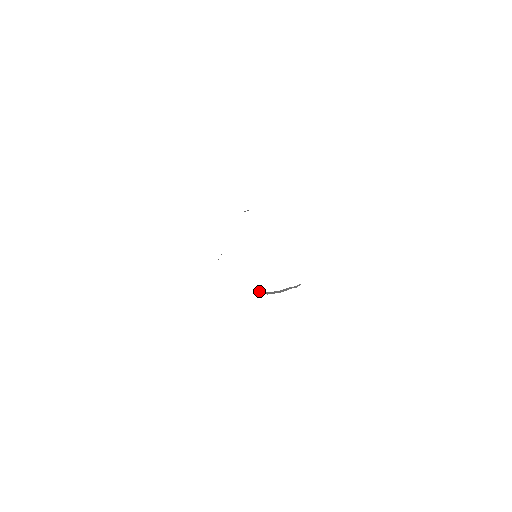
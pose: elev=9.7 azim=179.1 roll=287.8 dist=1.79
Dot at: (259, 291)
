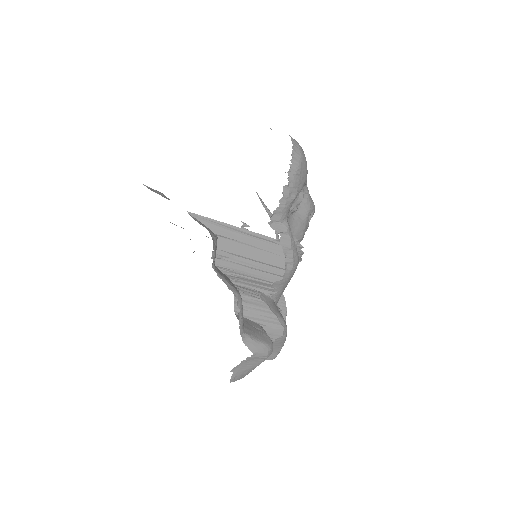
Dot at: (247, 284)
